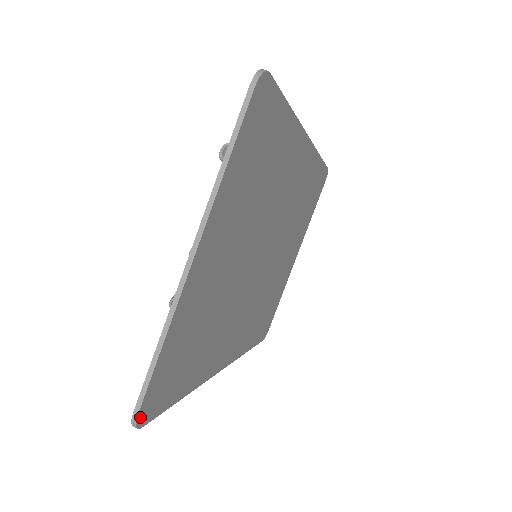
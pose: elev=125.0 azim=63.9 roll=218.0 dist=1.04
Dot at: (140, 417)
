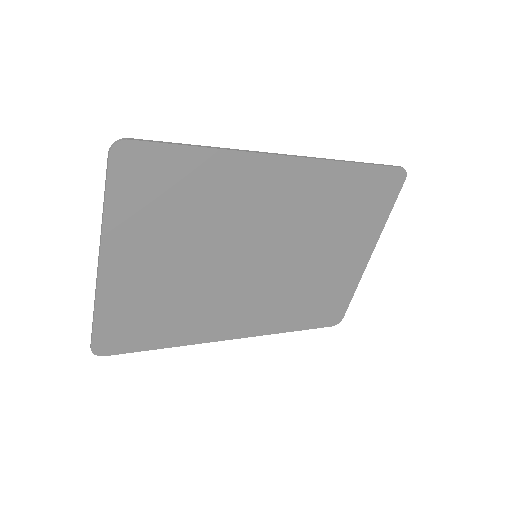
Dot at: (96, 350)
